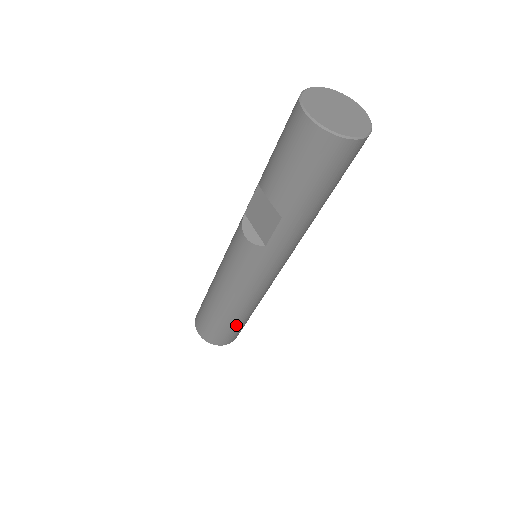
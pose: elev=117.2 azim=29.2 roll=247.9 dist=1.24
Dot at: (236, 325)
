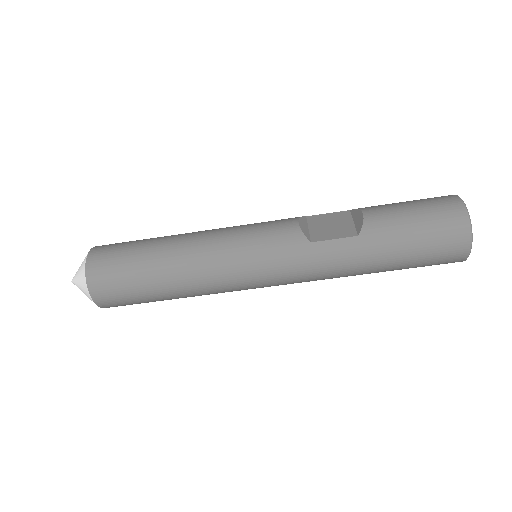
Dot at: (146, 285)
